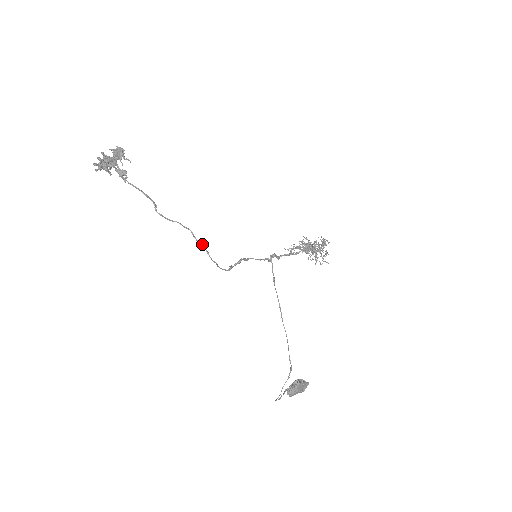
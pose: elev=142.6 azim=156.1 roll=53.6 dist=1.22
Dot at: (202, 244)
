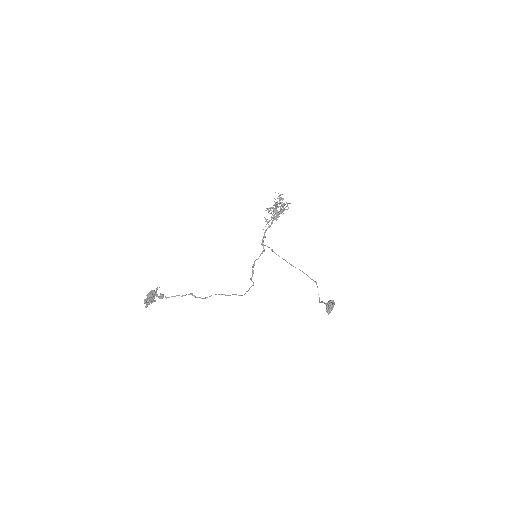
Dot at: occluded
